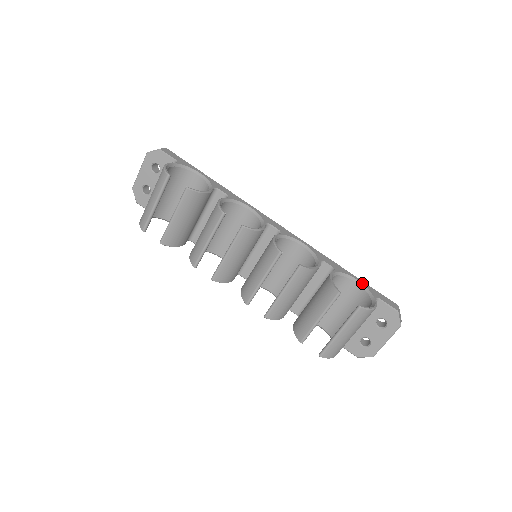
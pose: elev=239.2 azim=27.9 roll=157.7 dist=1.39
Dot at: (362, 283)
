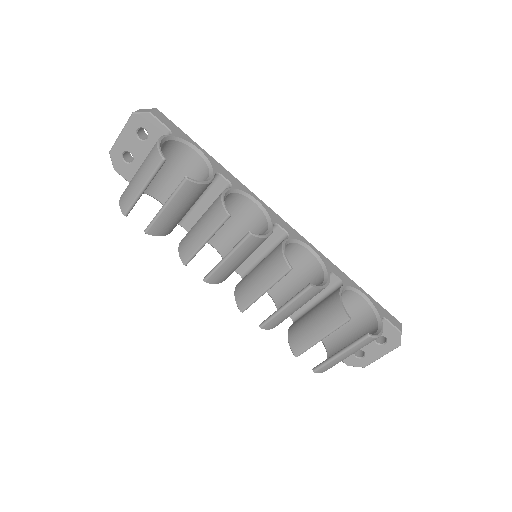
Dot at: (369, 298)
